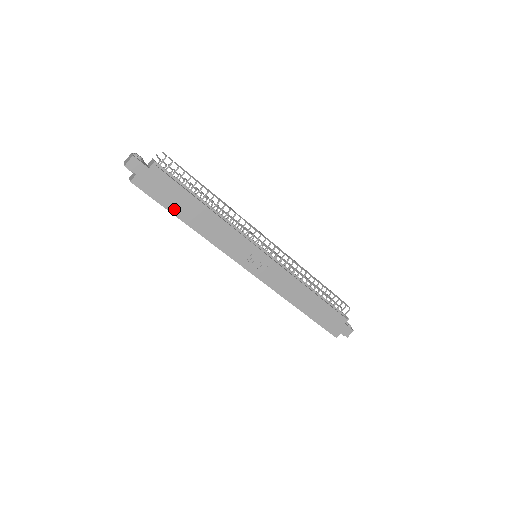
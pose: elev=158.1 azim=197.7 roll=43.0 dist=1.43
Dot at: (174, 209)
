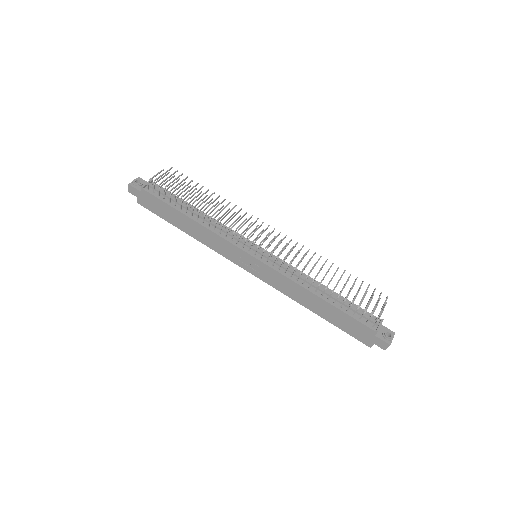
Dot at: (170, 220)
